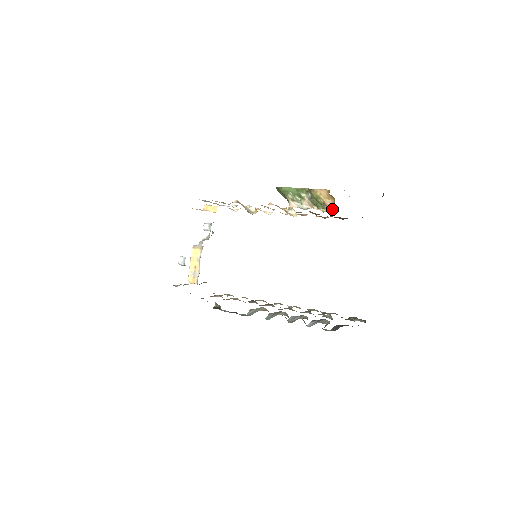
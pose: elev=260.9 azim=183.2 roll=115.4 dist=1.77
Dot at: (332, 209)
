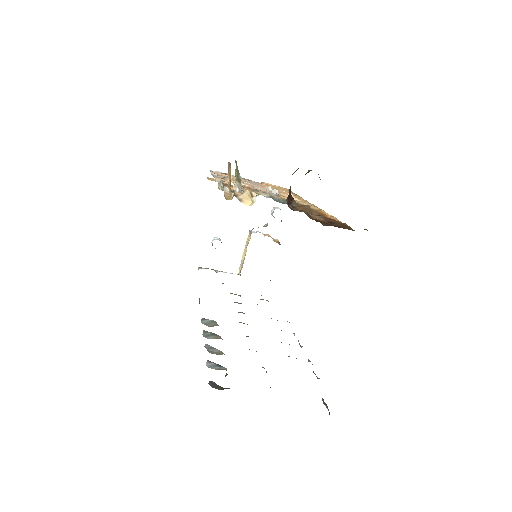
Dot at: (229, 195)
